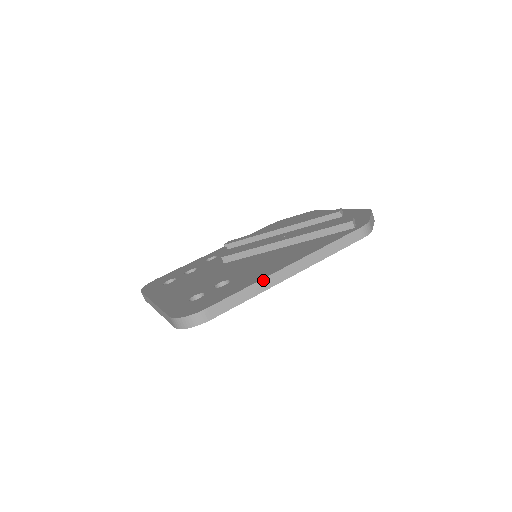
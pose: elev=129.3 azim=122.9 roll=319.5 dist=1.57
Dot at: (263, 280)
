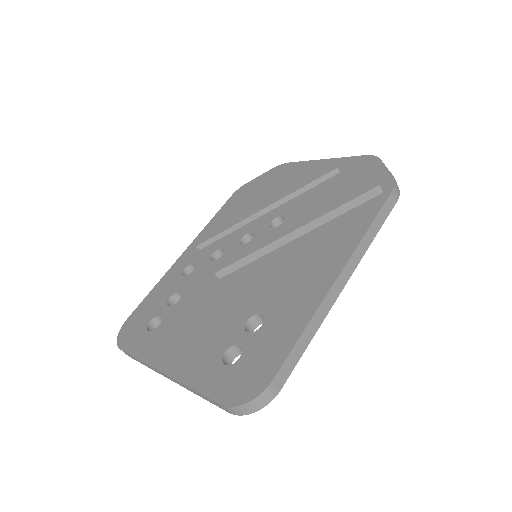
Dot at: (319, 308)
